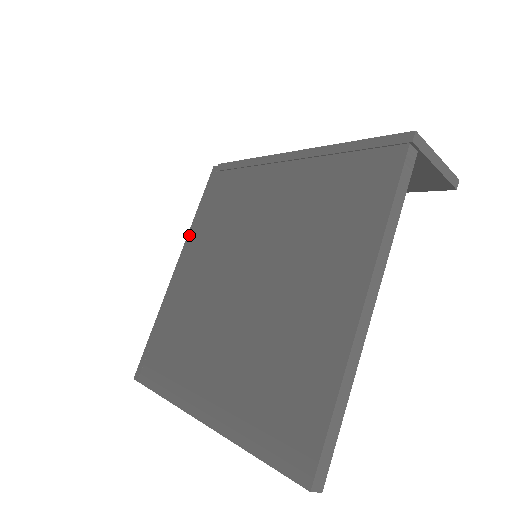
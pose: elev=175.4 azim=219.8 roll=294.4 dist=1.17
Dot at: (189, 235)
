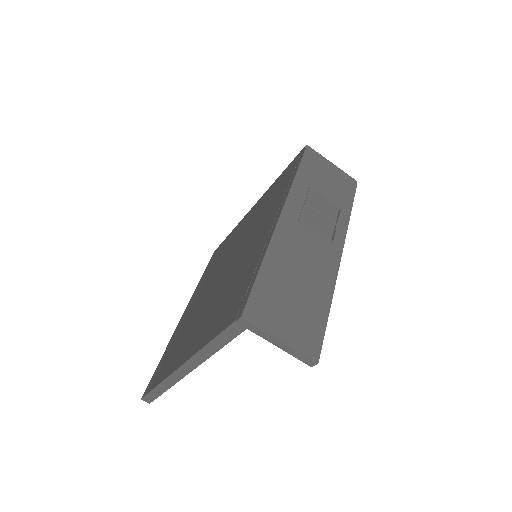
Dot at: (267, 191)
